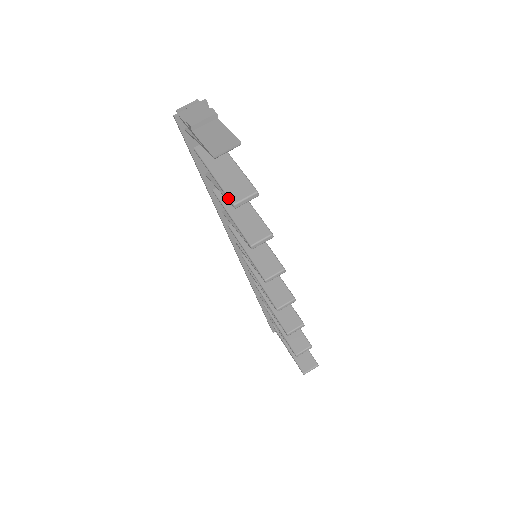
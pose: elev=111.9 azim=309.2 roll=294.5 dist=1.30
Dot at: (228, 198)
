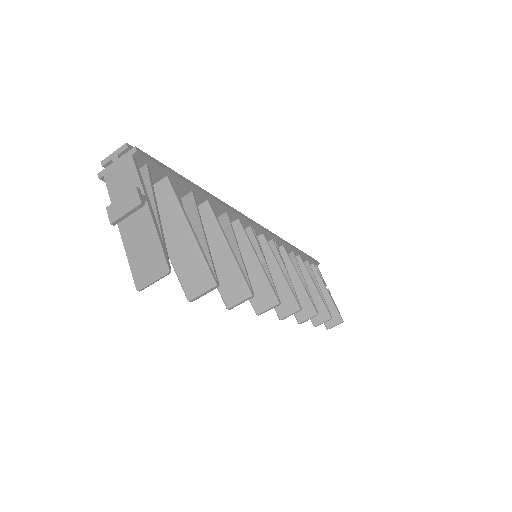
Dot at: (182, 288)
